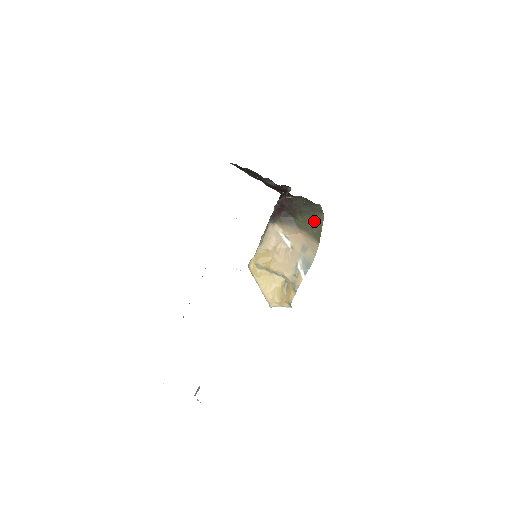
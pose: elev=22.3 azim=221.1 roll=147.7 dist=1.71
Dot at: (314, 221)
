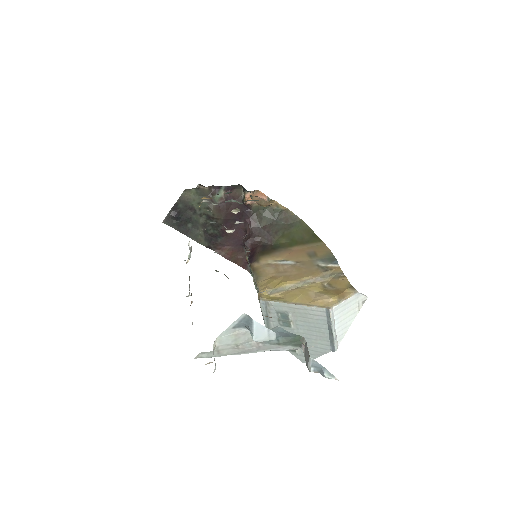
Dot at: (298, 232)
